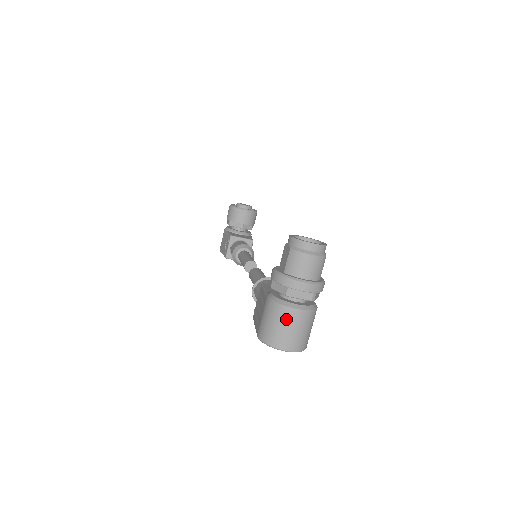
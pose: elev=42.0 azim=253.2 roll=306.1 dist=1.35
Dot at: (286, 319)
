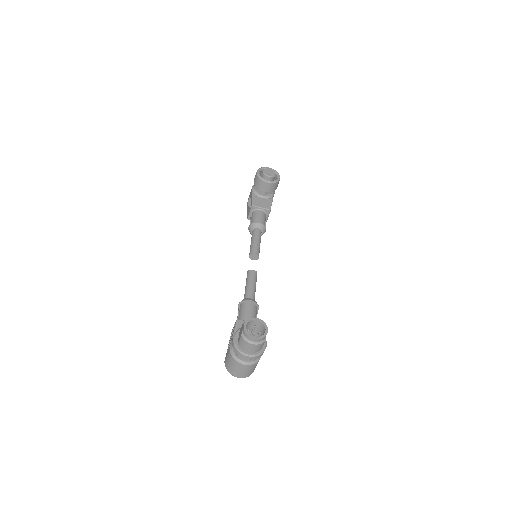
Dot at: (237, 366)
